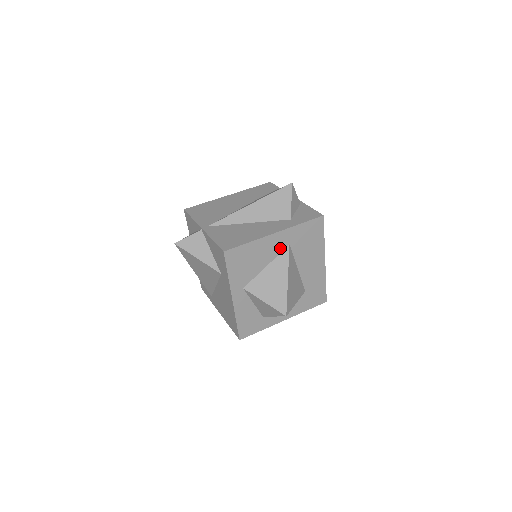
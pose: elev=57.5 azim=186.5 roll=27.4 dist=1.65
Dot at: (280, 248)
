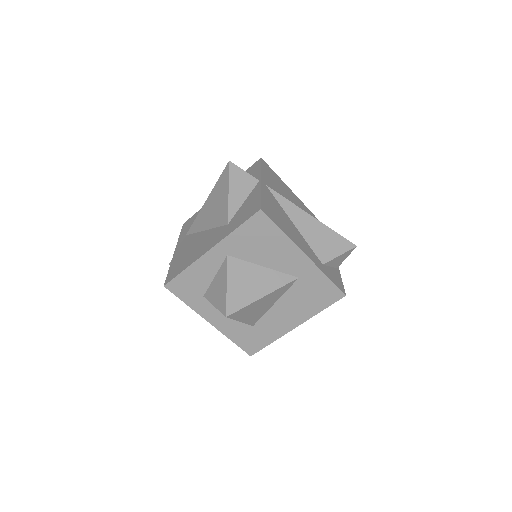
Dot at: (291, 270)
